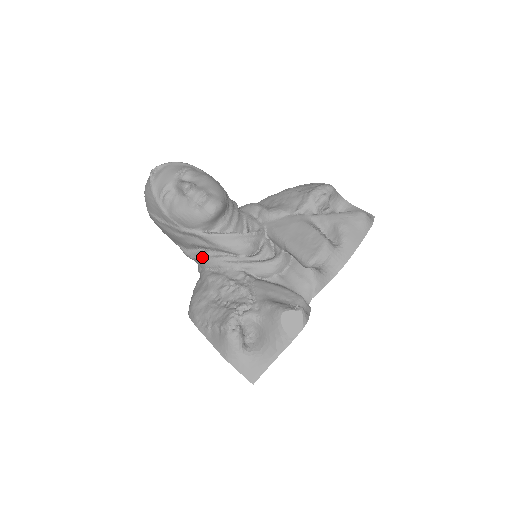
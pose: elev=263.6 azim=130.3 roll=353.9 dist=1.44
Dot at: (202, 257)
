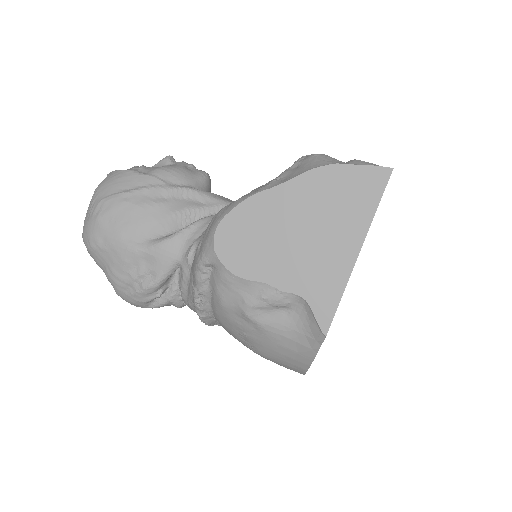
Dot at: (199, 219)
